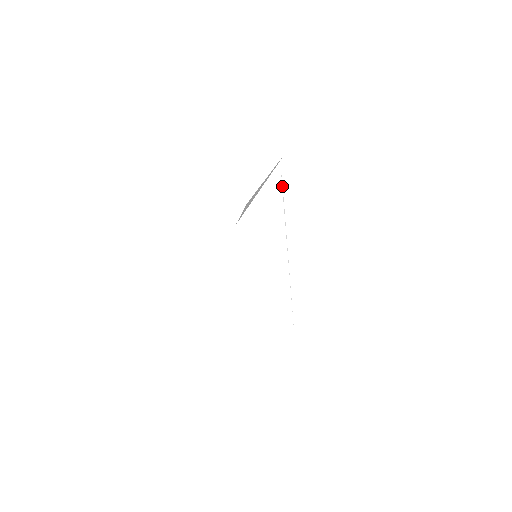
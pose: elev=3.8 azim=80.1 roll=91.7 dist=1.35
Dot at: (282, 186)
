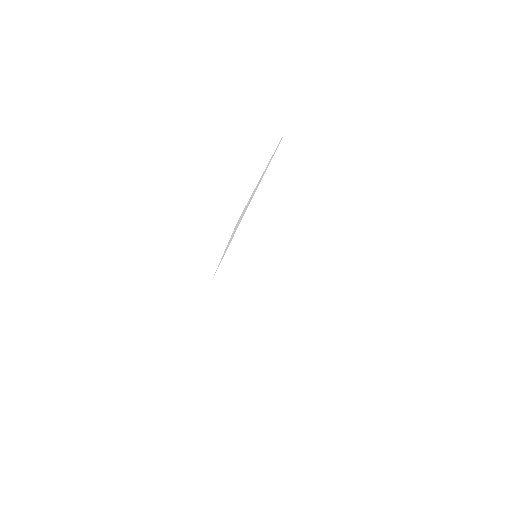
Dot at: occluded
